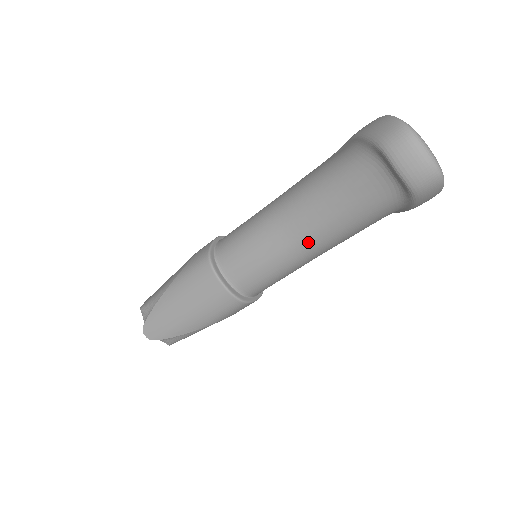
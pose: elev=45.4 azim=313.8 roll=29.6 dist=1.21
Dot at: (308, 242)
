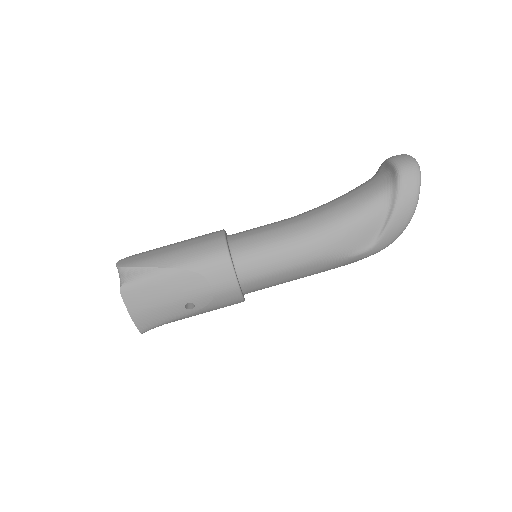
Dot at: (310, 221)
